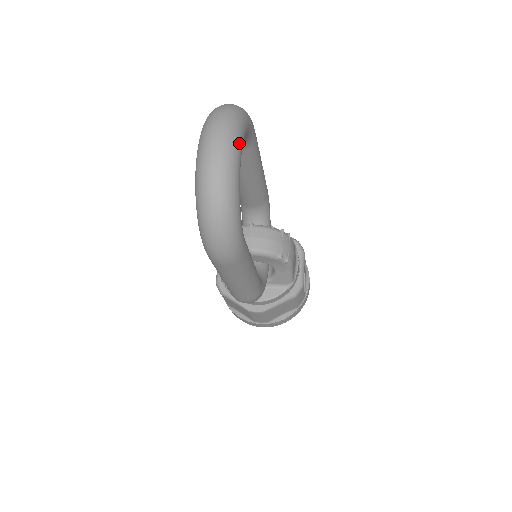
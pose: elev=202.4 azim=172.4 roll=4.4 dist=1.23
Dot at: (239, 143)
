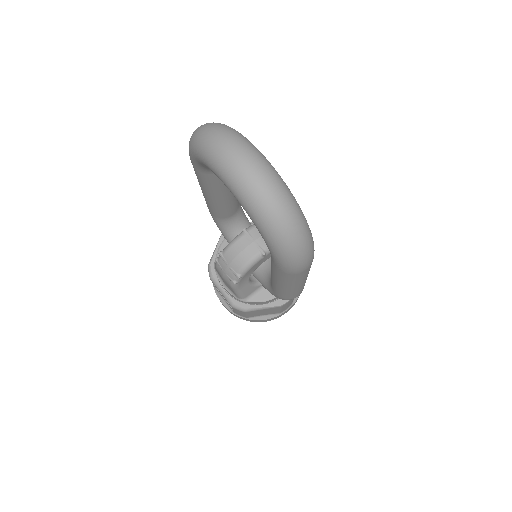
Dot at: (259, 151)
